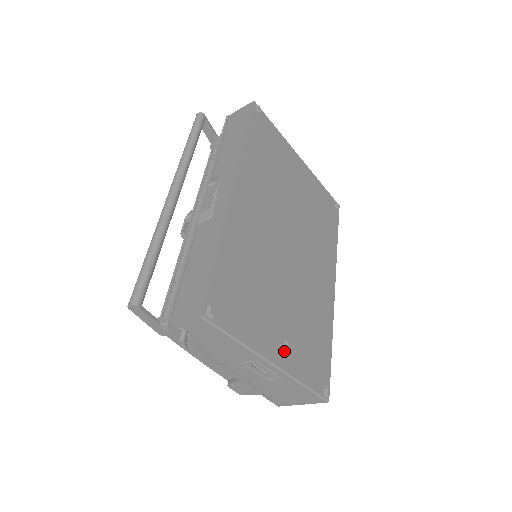
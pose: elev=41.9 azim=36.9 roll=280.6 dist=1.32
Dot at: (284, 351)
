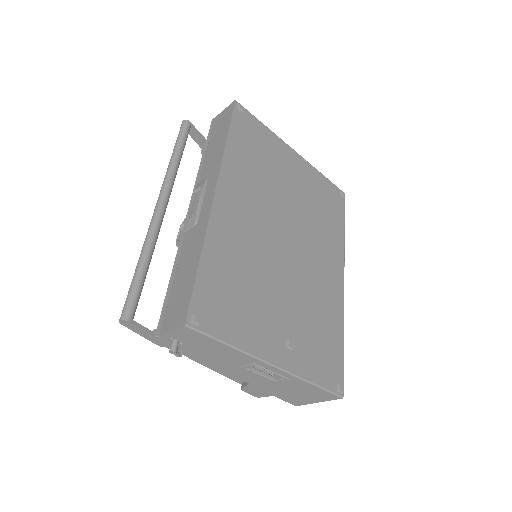
Dot at: (285, 350)
